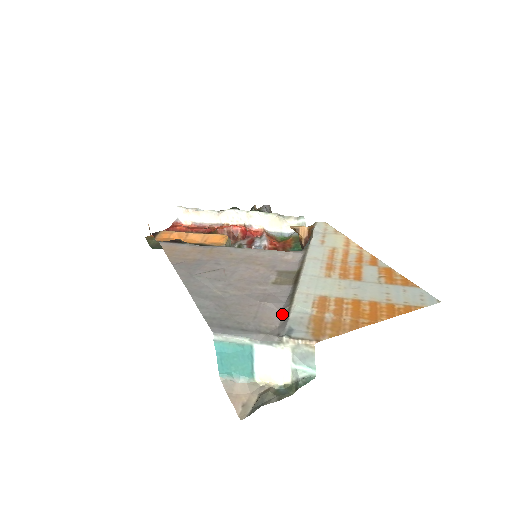
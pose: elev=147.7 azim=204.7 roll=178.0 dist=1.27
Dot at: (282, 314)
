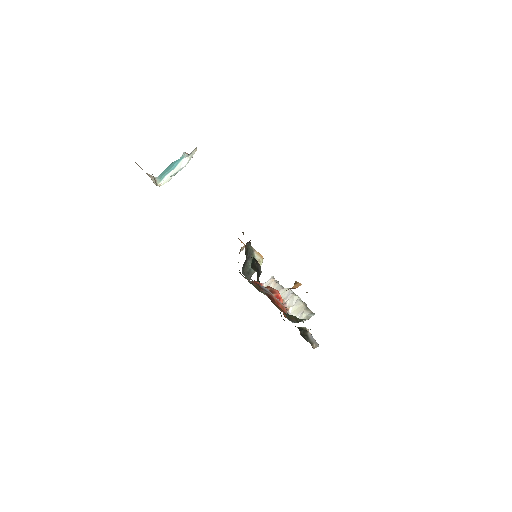
Dot at: occluded
